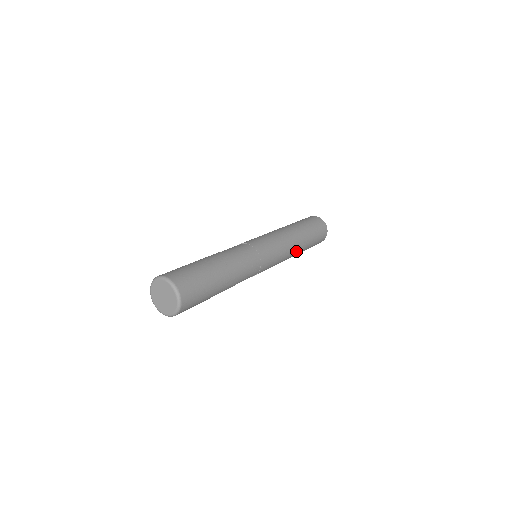
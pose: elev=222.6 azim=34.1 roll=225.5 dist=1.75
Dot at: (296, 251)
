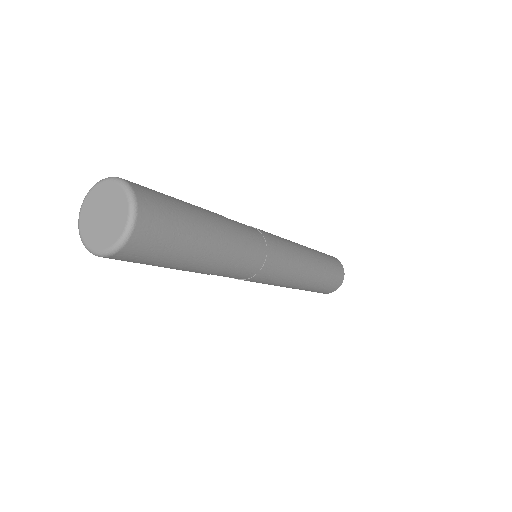
Dot at: (311, 260)
